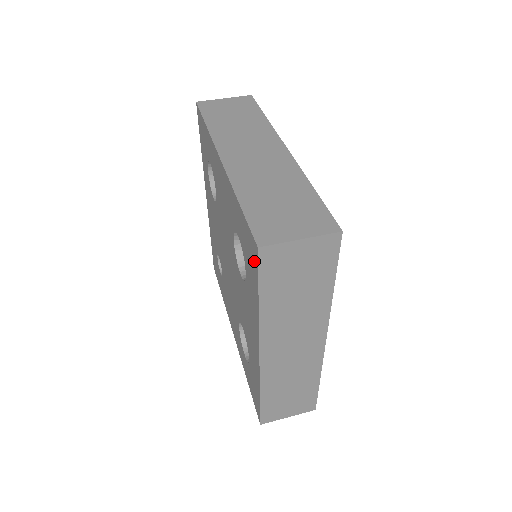
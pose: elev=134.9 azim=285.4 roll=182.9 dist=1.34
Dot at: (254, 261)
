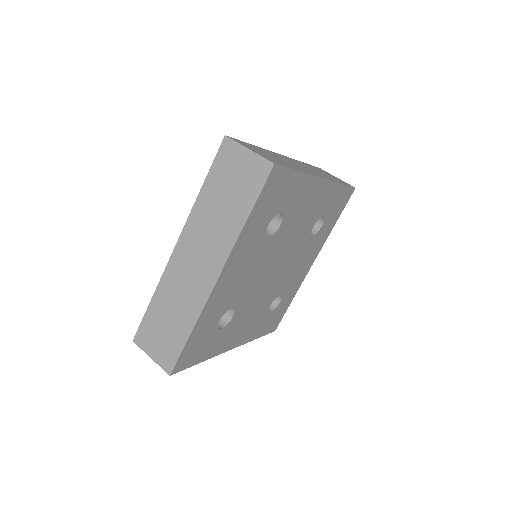
Dot at: occluded
